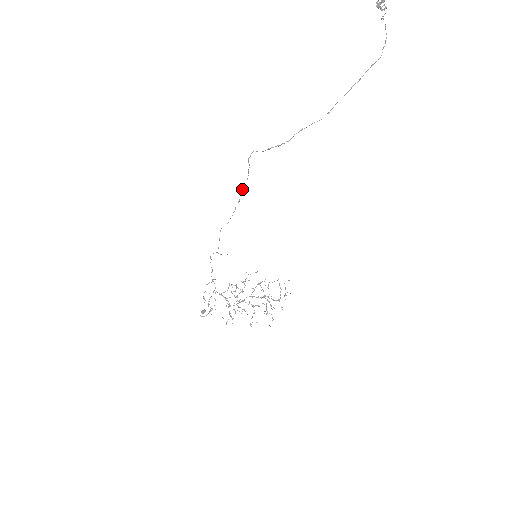
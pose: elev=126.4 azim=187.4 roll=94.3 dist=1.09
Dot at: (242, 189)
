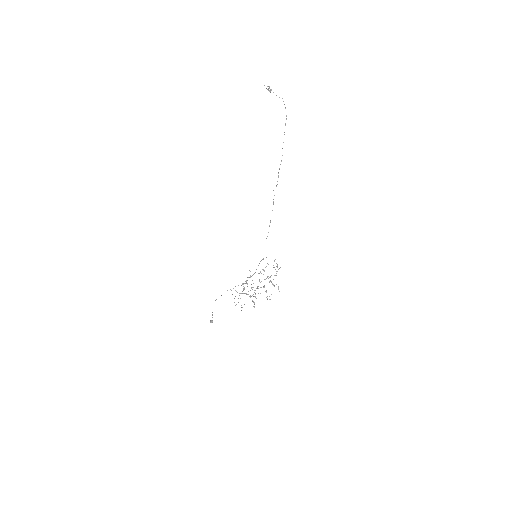
Dot at: occluded
